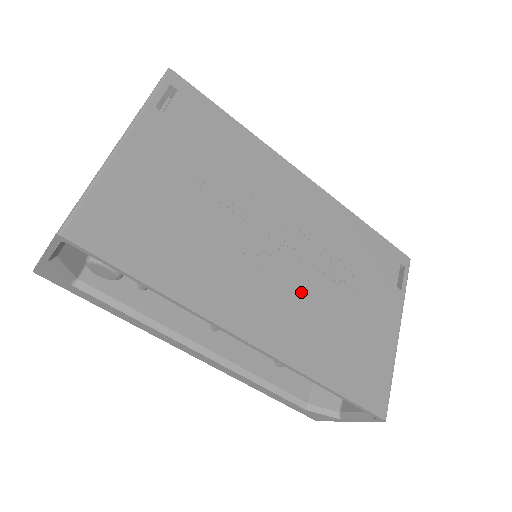
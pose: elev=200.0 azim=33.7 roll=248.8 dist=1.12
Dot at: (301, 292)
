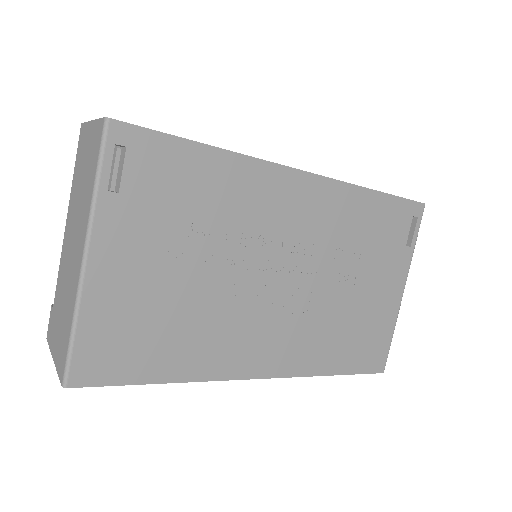
Dot at: (304, 308)
